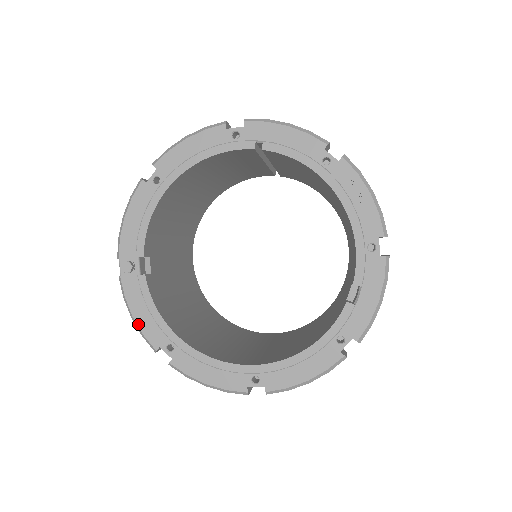
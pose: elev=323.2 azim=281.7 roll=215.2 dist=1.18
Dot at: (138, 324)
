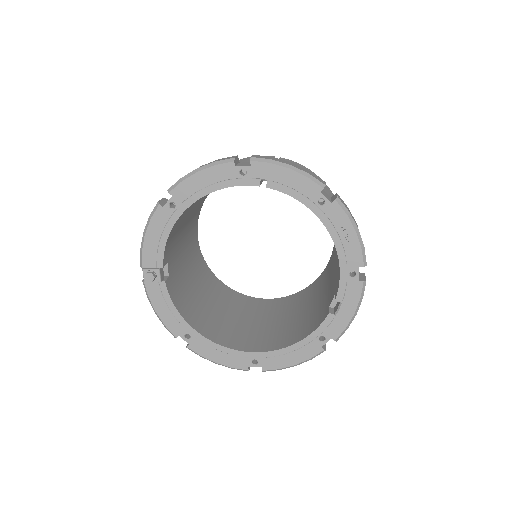
Dot at: (161, 318)
